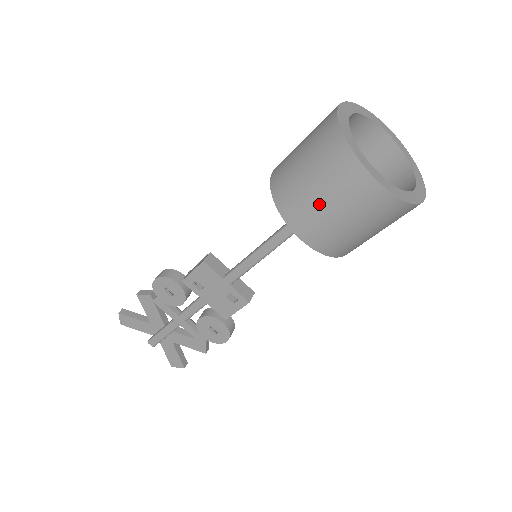
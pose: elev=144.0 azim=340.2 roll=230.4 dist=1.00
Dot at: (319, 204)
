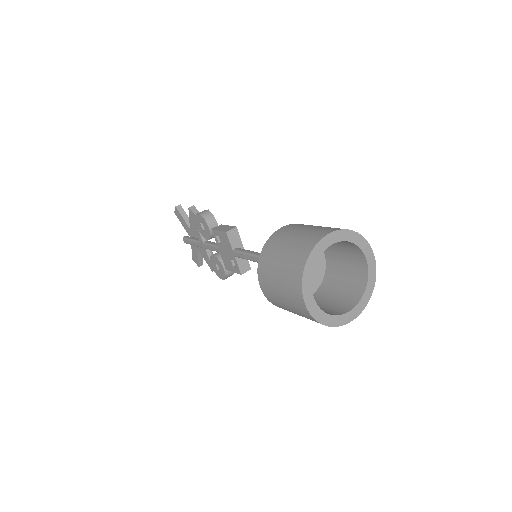
Dot at: (275, 283)
